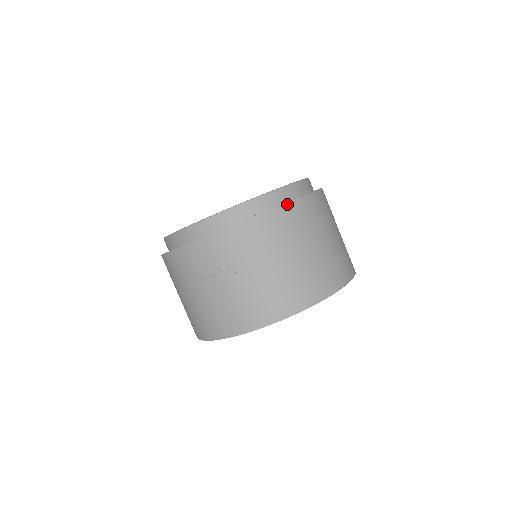
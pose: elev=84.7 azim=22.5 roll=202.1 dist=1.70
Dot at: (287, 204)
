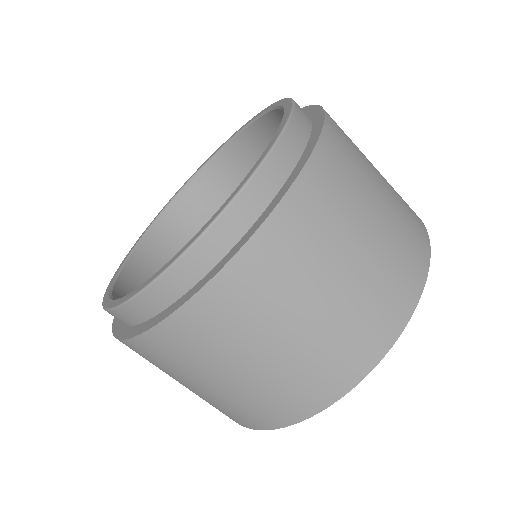
Dot at: (158, 326)
